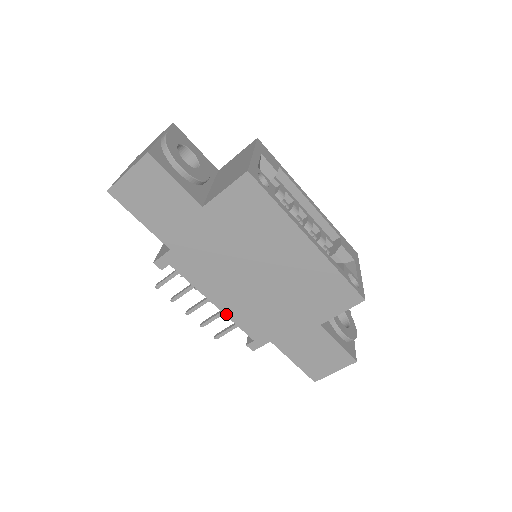
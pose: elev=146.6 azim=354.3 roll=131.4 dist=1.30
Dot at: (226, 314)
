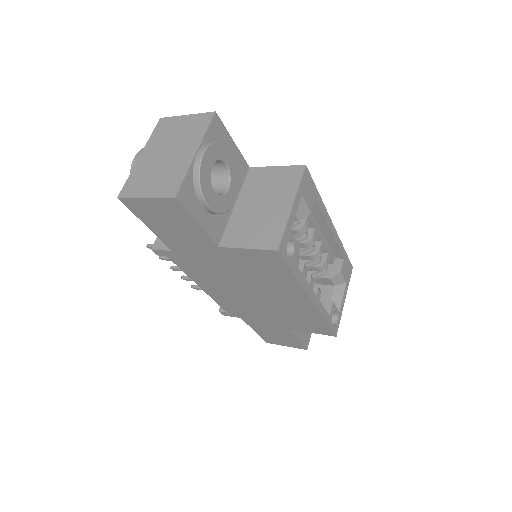
Dot at: (209, 295)
